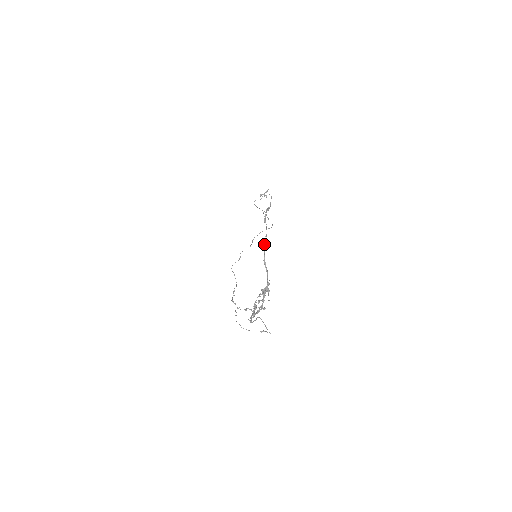
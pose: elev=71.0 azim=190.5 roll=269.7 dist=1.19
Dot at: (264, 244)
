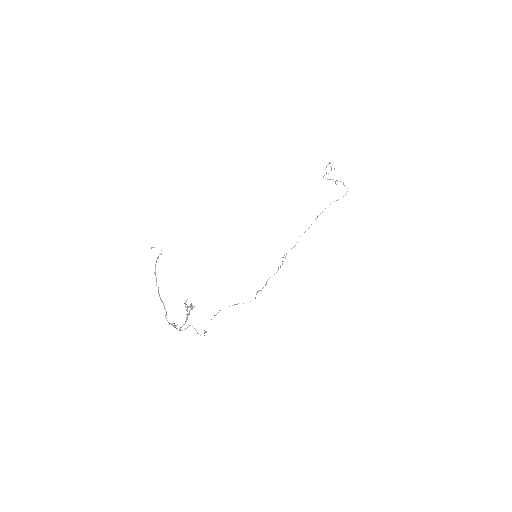
Dot at: occluded
